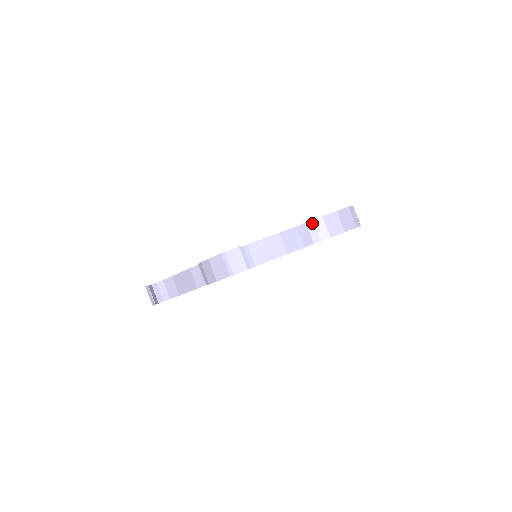
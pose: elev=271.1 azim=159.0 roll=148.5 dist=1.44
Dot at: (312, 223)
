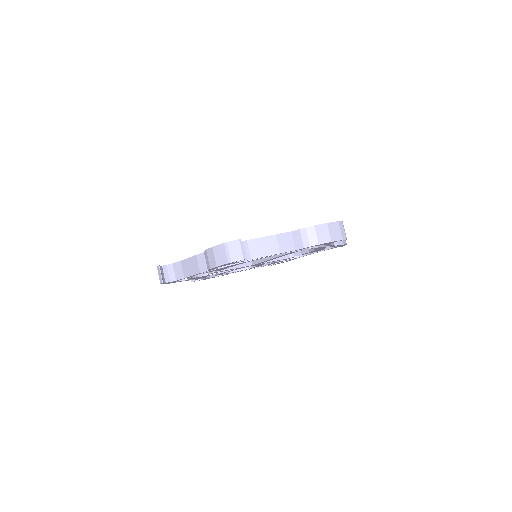
Dot at: (305, 230)
